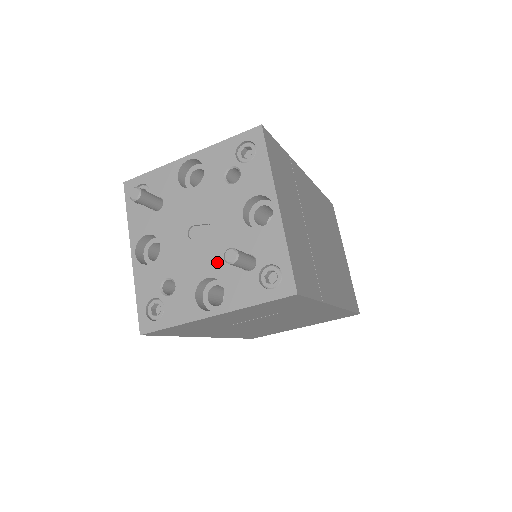
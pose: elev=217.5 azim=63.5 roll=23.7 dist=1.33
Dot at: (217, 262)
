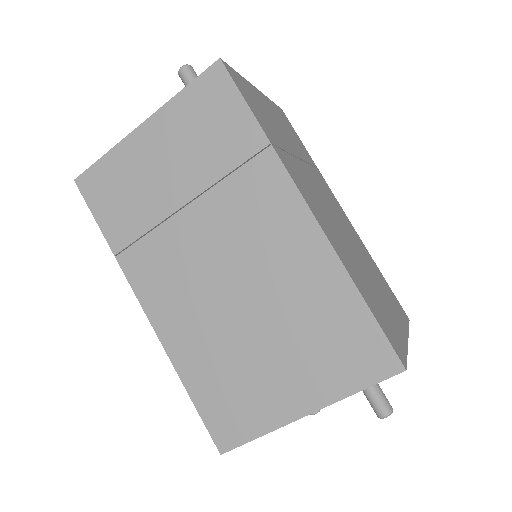
Dot at: occluded
